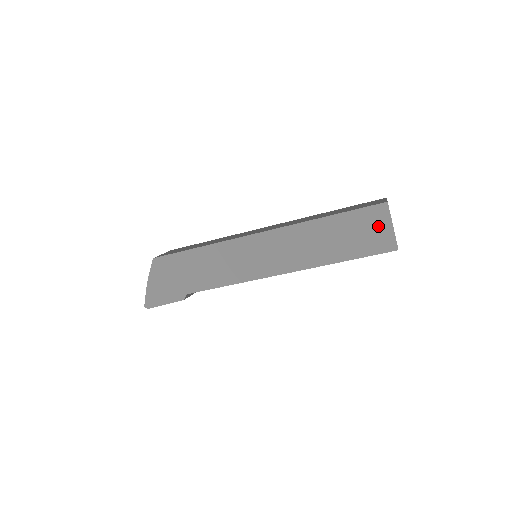
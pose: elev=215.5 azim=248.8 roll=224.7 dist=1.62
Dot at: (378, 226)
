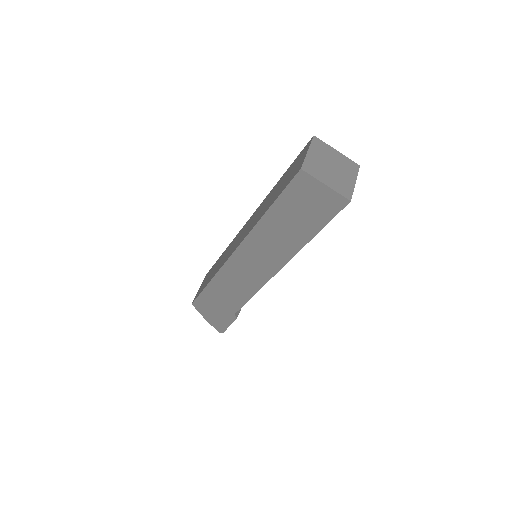
Dot at: (313, 193)
